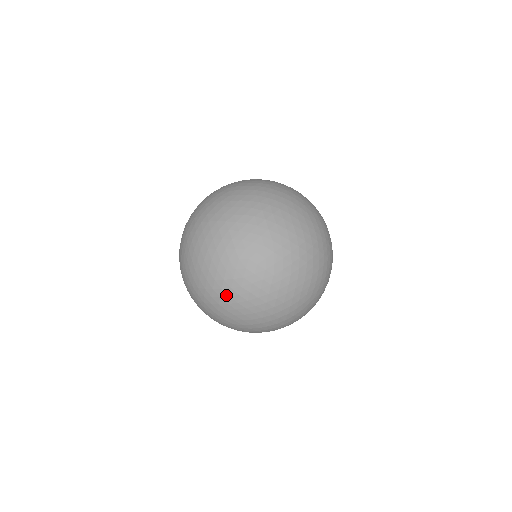
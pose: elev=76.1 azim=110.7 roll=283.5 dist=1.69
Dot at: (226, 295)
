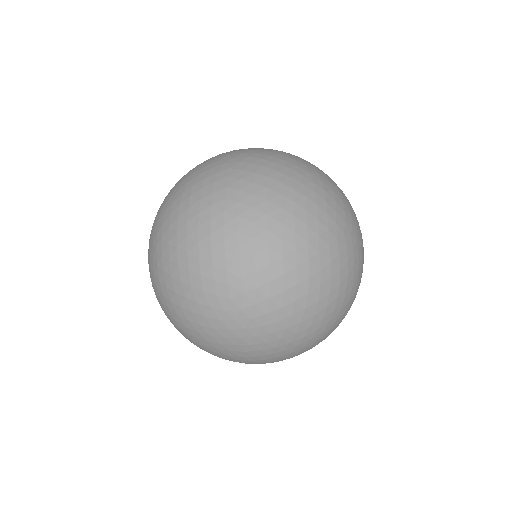
Dot at: (193, 328)
